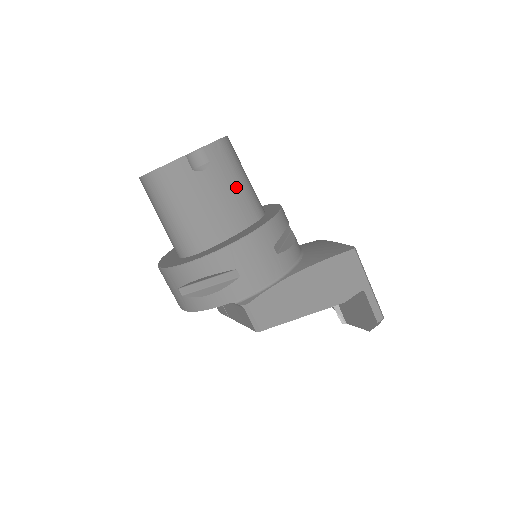
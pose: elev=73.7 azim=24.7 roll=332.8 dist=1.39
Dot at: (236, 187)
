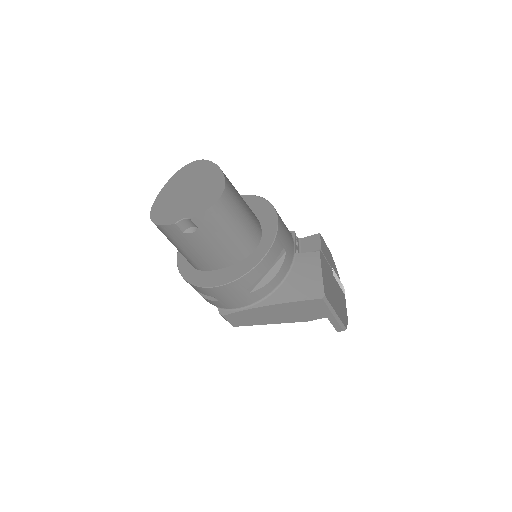
Dot at: (224, 240)
